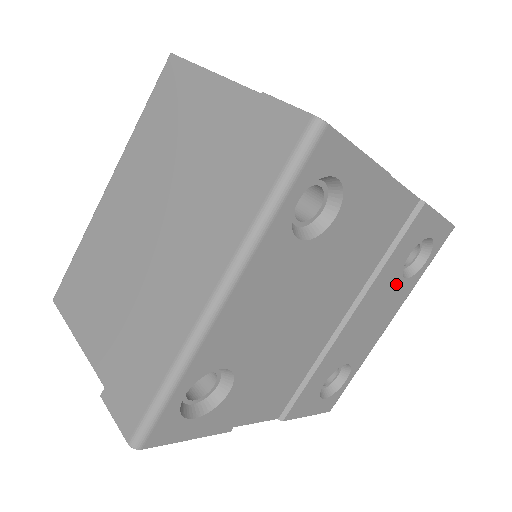
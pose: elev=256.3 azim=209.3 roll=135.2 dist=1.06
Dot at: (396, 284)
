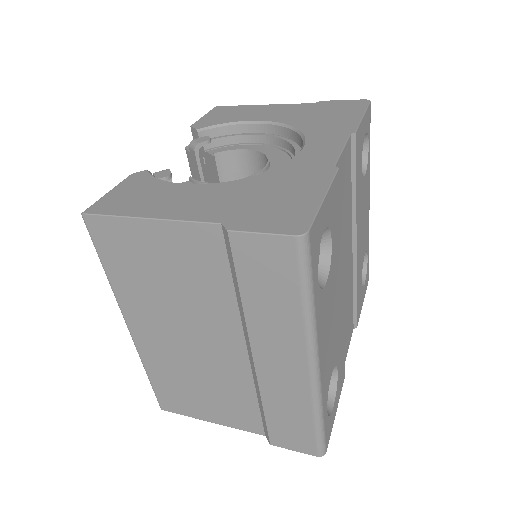
Dot at: (363, 186)
